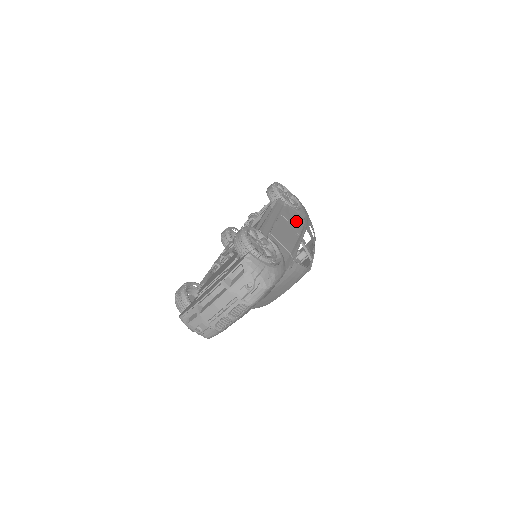
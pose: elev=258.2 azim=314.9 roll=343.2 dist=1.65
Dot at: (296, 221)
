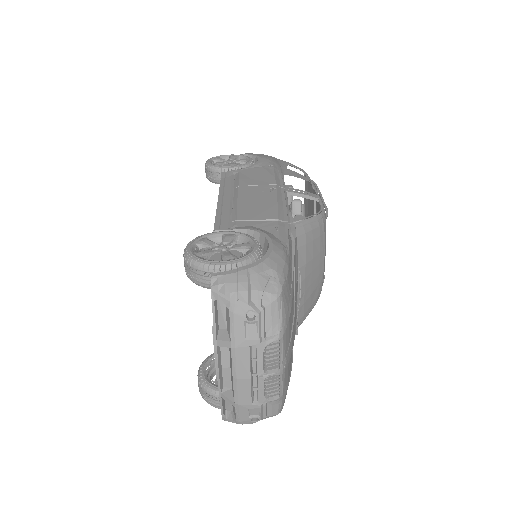
Dot at: (261, 177)
